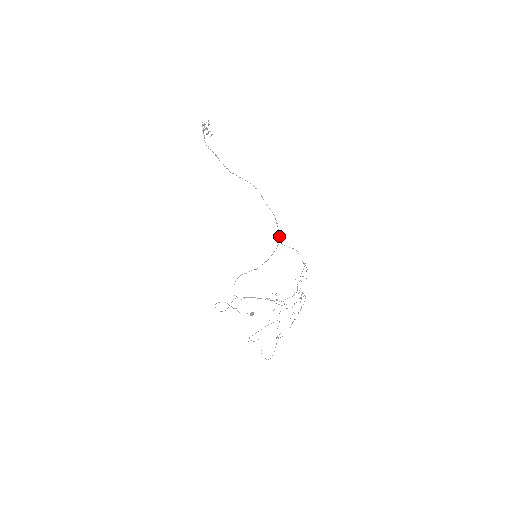
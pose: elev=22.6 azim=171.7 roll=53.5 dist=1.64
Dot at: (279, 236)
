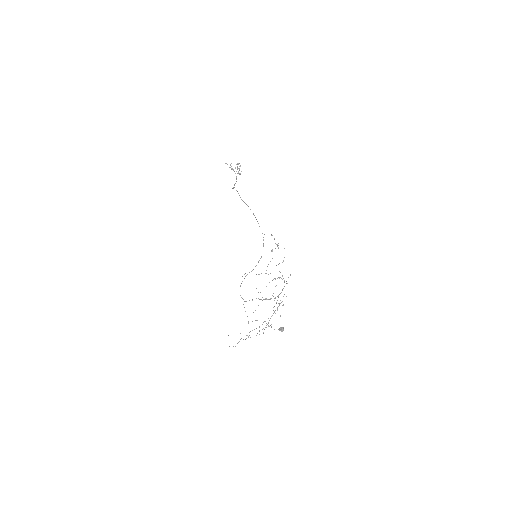
Dot at: occluded
